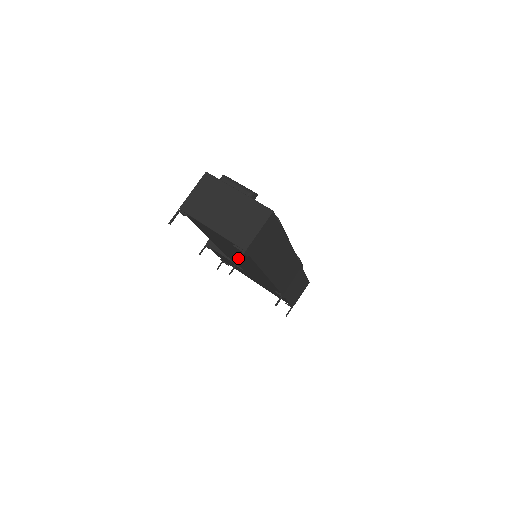
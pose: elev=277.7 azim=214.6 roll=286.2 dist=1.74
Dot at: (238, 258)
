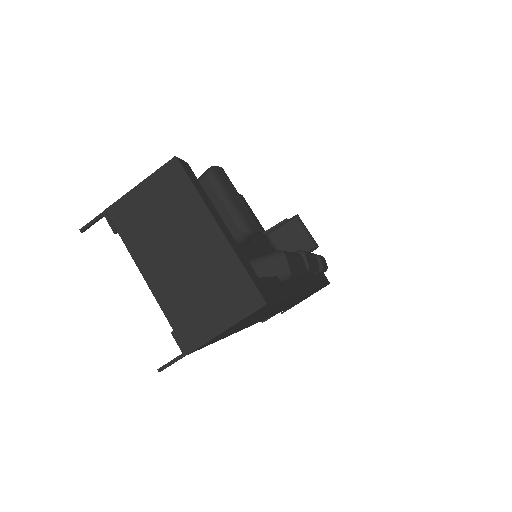
Dot at: (171, 360)
